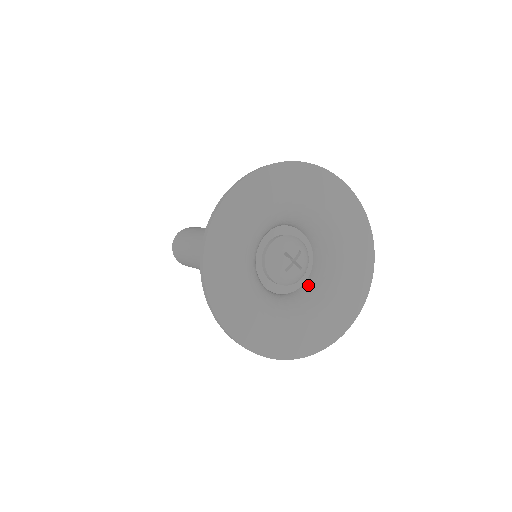
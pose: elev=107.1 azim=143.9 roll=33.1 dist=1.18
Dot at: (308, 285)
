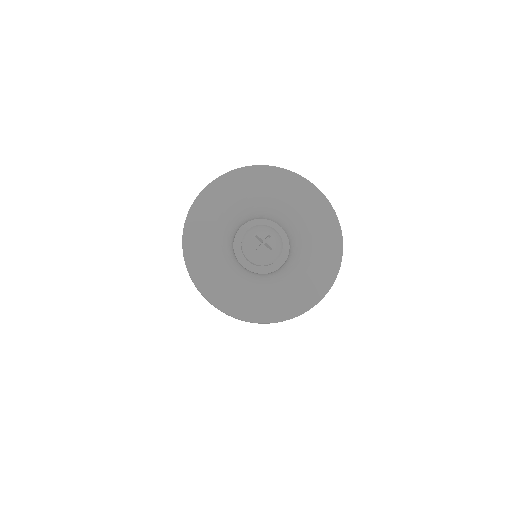
Dot at: (283, 266)
